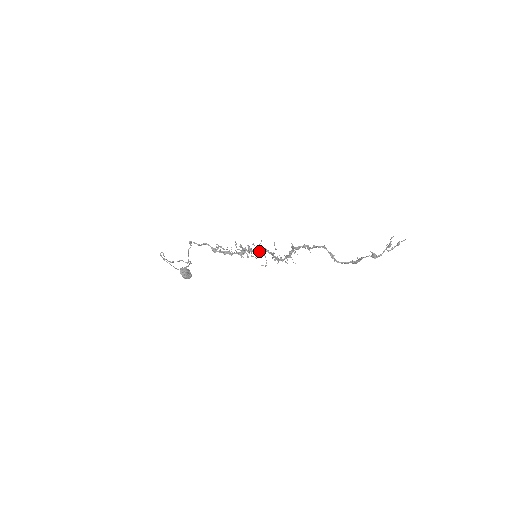
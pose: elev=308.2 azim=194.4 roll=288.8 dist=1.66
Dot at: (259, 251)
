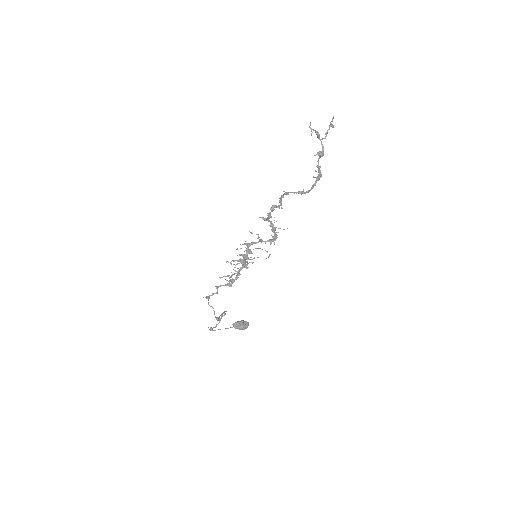
Dot at: occluded
